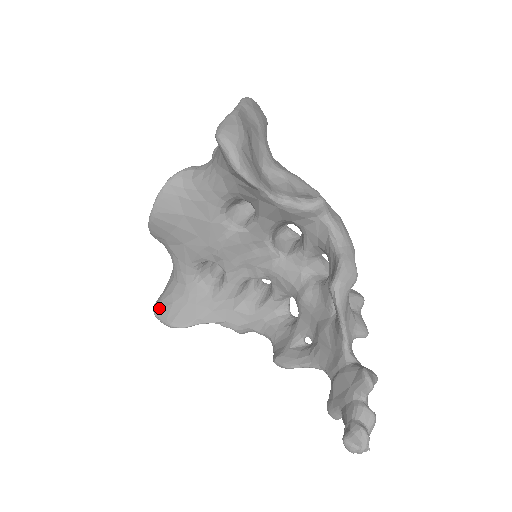
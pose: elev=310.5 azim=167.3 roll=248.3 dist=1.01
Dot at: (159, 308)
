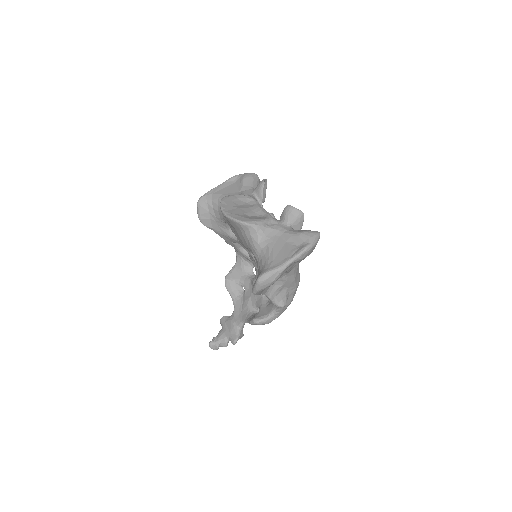
Dot at: (202, 205)
